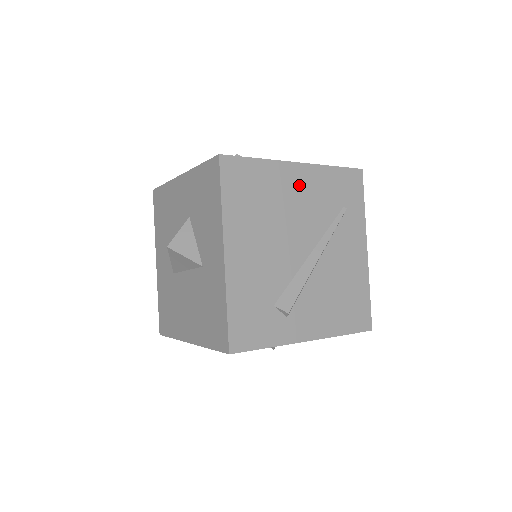
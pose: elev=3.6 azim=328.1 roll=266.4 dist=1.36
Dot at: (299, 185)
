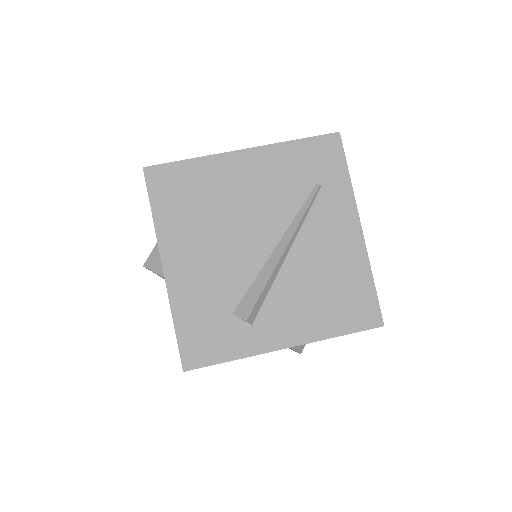
Dot at: (248, 174)
